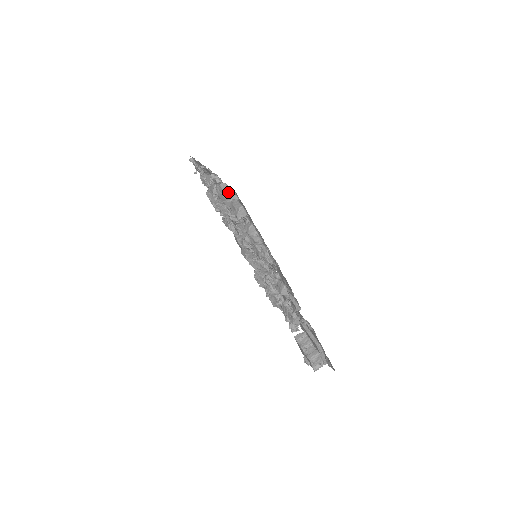
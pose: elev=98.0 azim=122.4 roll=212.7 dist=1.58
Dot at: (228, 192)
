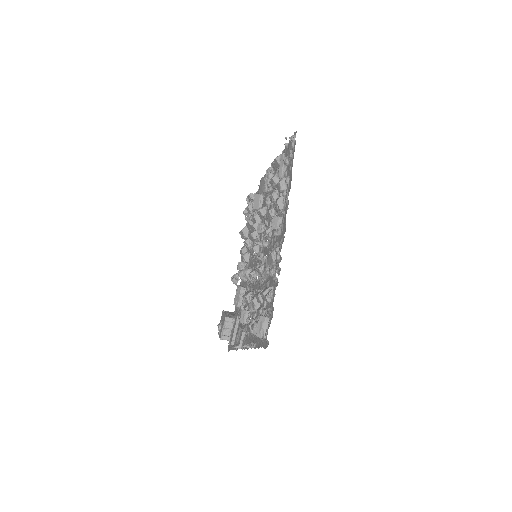
Dot at: occluded
